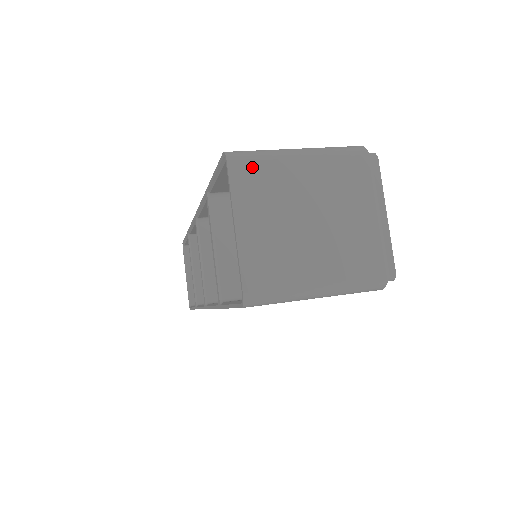
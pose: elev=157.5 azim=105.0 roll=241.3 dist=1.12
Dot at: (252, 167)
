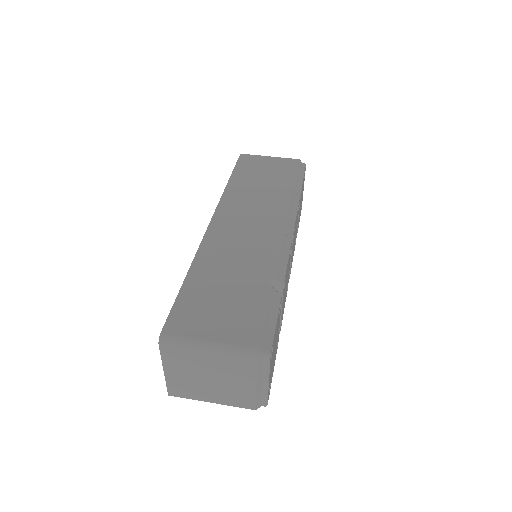
Dot at: (175, 351)
